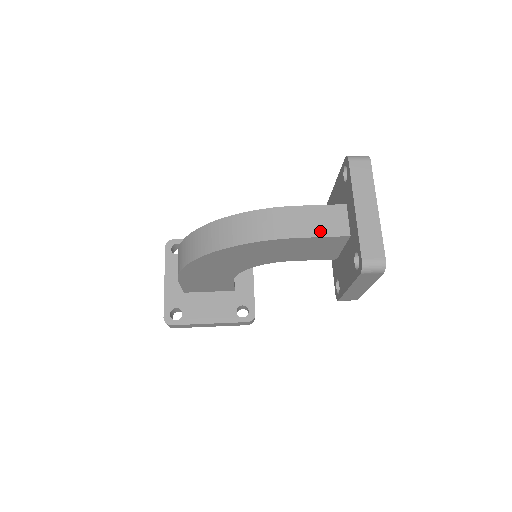
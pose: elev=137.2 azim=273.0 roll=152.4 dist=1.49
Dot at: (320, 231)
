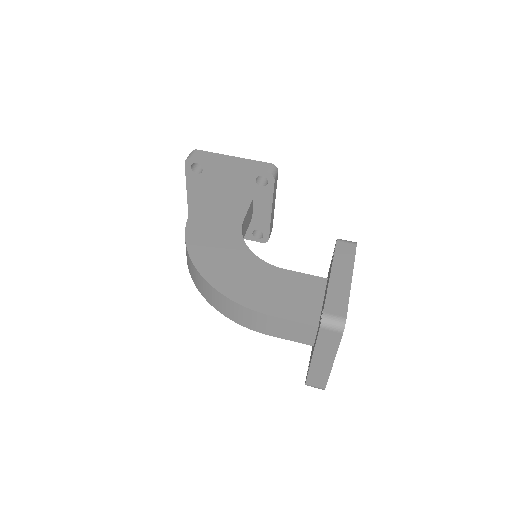
Dot at: (287, 336)
